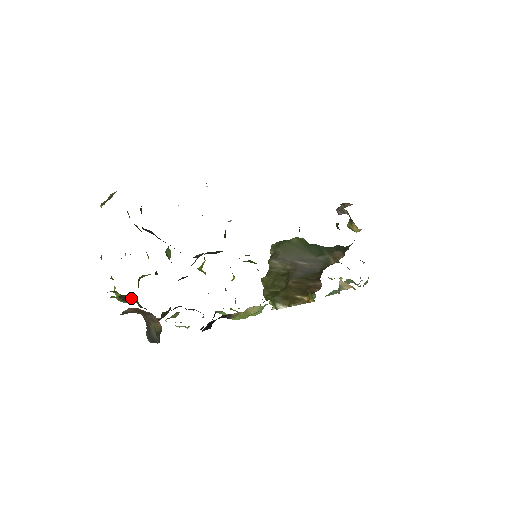
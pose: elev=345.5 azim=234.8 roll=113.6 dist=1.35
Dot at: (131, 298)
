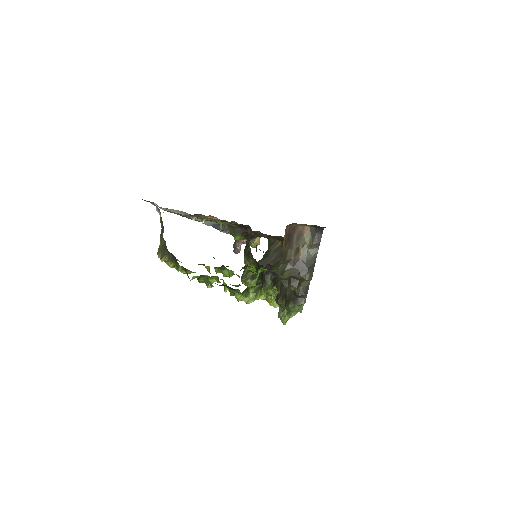
Dot at: (262, 278)
